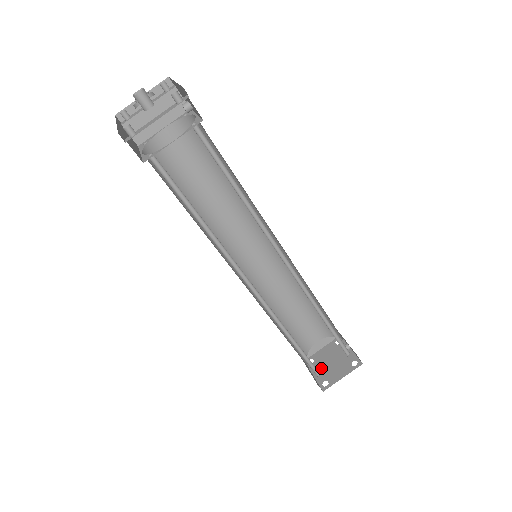
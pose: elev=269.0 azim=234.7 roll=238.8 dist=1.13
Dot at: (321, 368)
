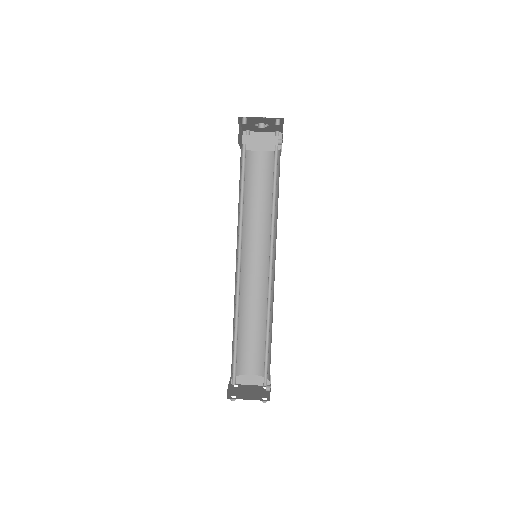
Dot at: (239, 390)
